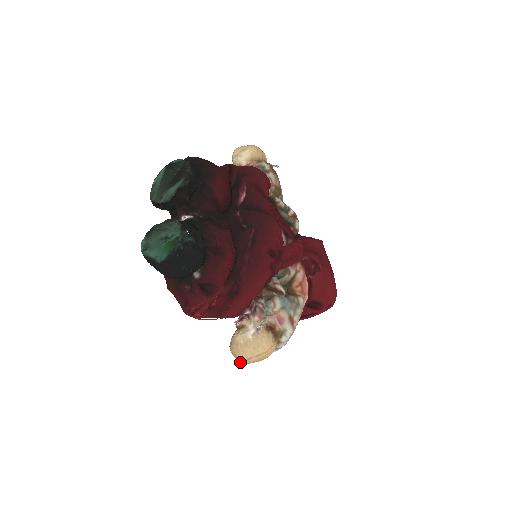
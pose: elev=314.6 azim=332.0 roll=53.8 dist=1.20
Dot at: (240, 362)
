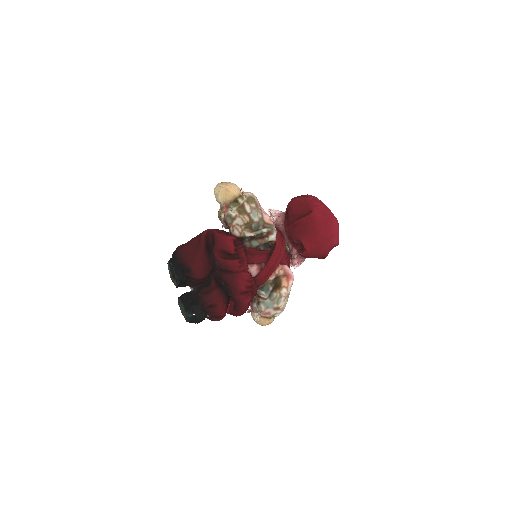
Dot at: occluded
